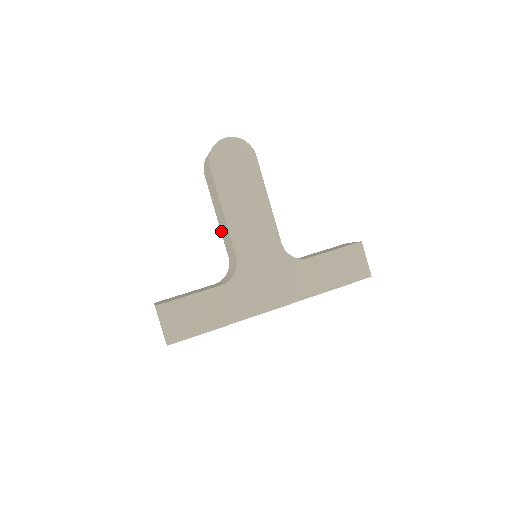
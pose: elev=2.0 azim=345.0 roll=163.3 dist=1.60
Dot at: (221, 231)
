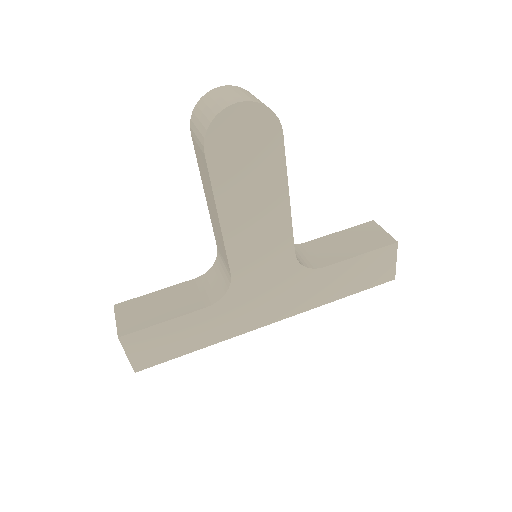
Dot at: (210, 217)
